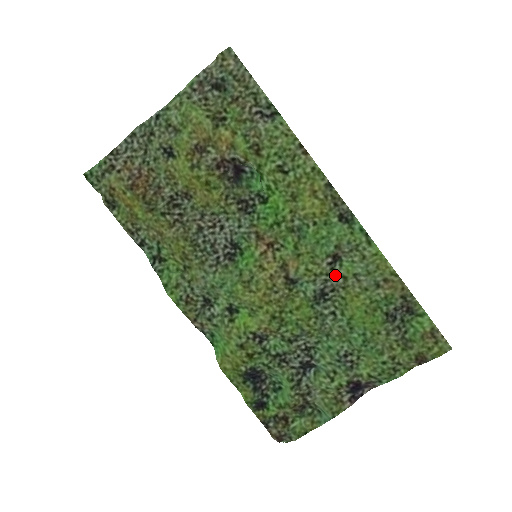
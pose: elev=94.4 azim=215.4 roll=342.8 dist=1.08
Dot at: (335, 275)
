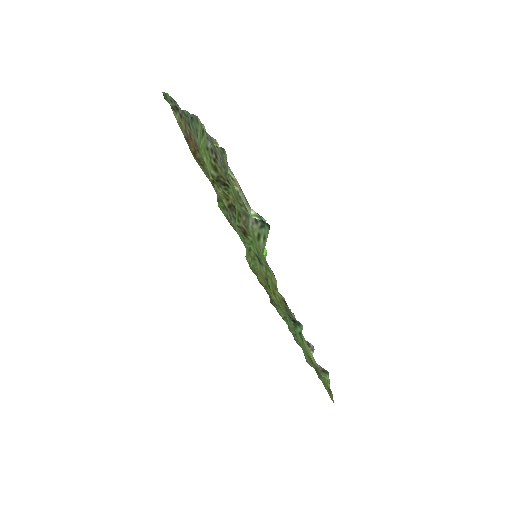
Dot at: occluded
